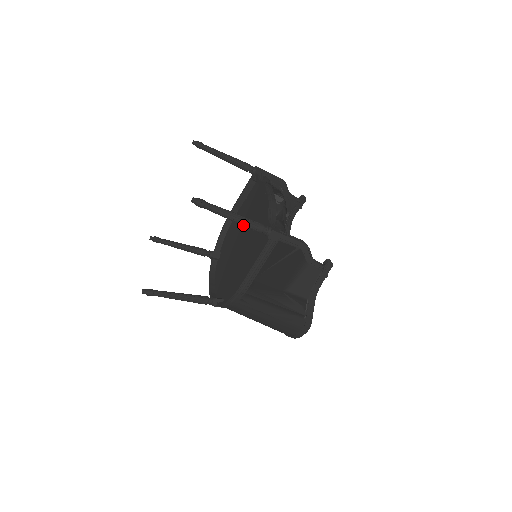
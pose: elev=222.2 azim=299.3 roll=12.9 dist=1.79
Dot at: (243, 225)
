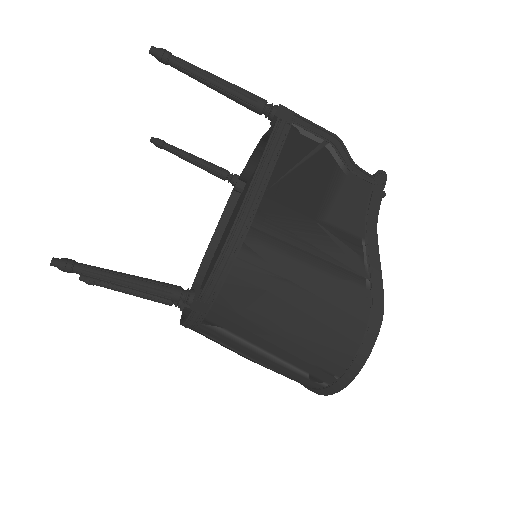
Dot at: (233, 93)
